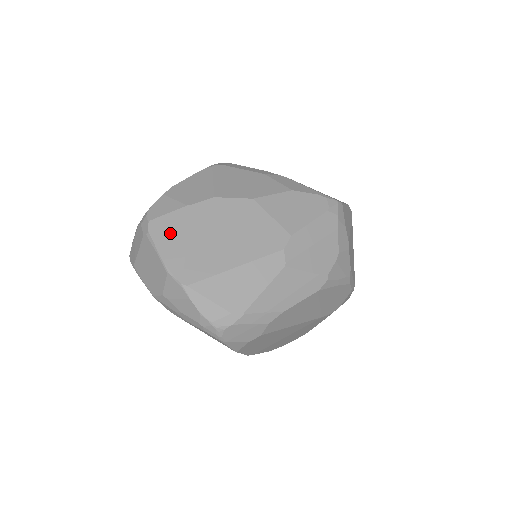
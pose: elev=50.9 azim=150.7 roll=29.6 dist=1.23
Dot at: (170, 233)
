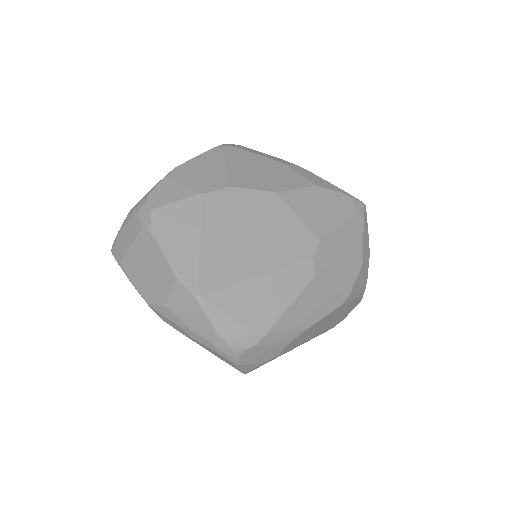
Dot at: (179, 228)
